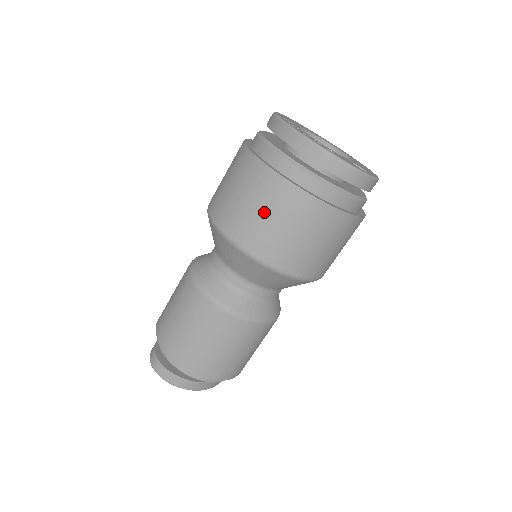
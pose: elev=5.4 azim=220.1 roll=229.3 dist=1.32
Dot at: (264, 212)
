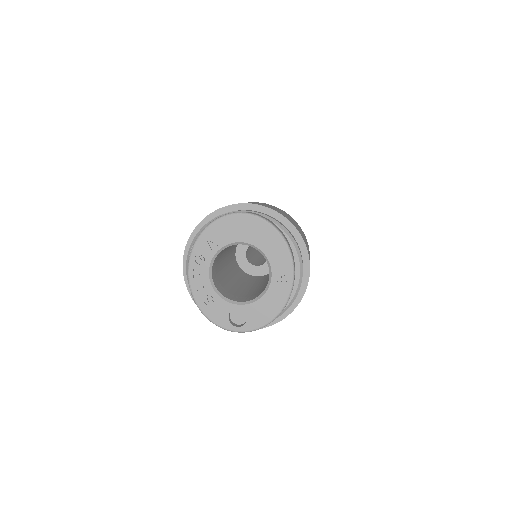
Dot at: occluded
